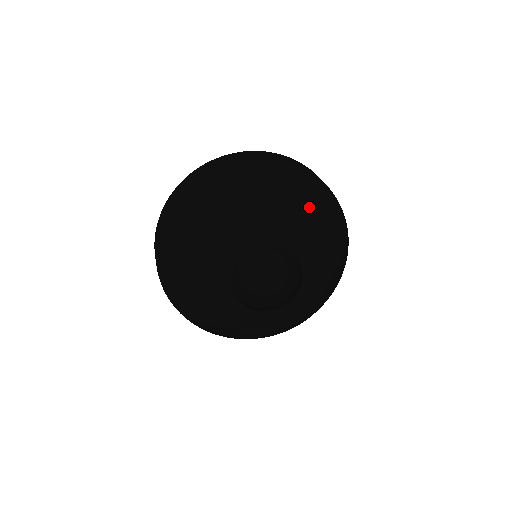
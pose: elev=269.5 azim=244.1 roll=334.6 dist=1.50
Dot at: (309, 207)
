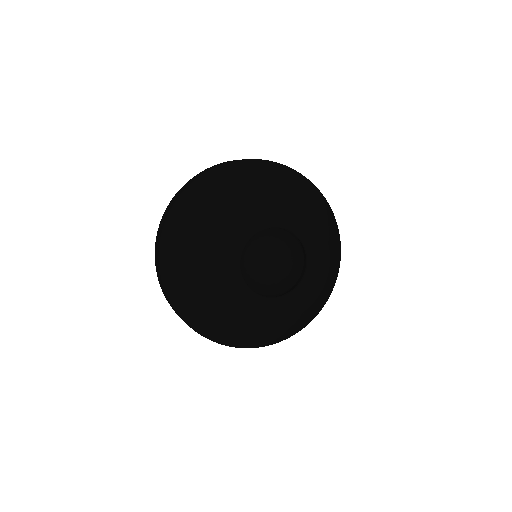
Dot at: (271, 183)
